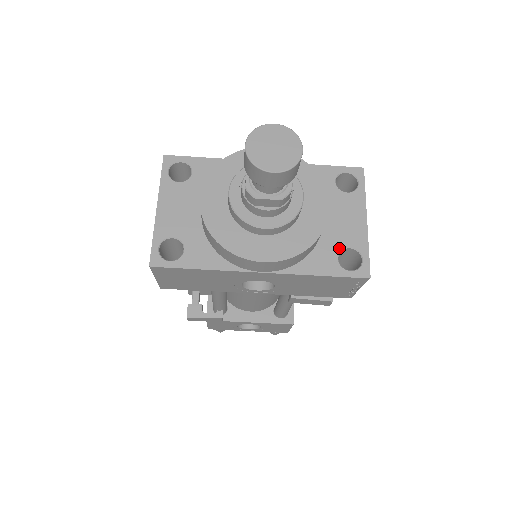
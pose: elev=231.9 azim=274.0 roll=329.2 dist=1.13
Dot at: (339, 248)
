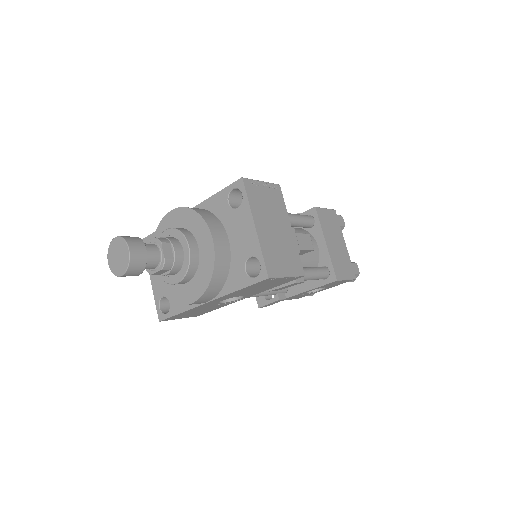
Dot at: (244, 261)
